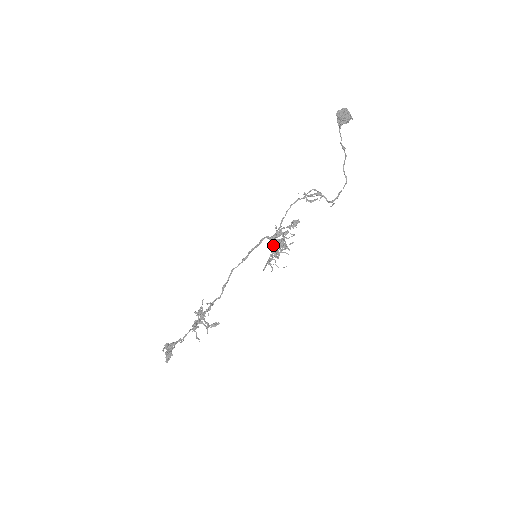
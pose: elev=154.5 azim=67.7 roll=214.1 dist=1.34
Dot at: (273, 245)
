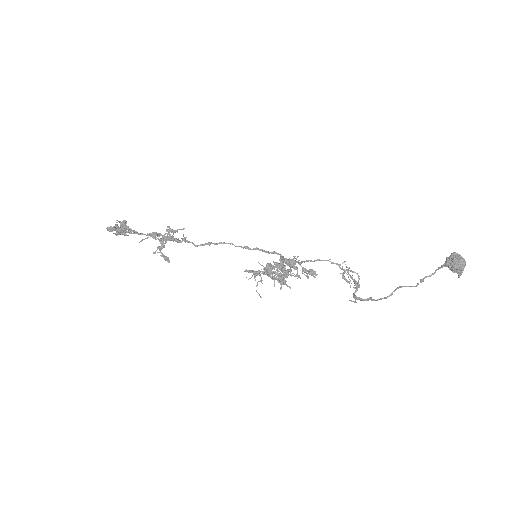
Dot at: (276, 262)
